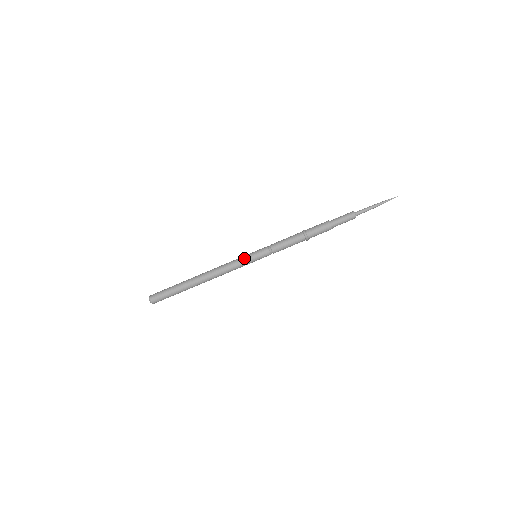
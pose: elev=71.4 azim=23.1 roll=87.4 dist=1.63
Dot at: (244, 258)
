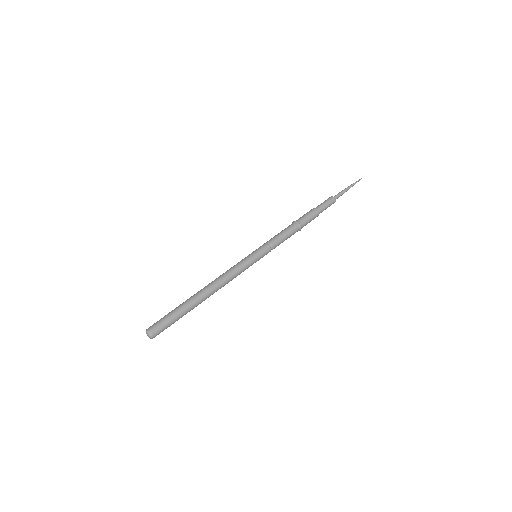
Dot at: (250, 264)
